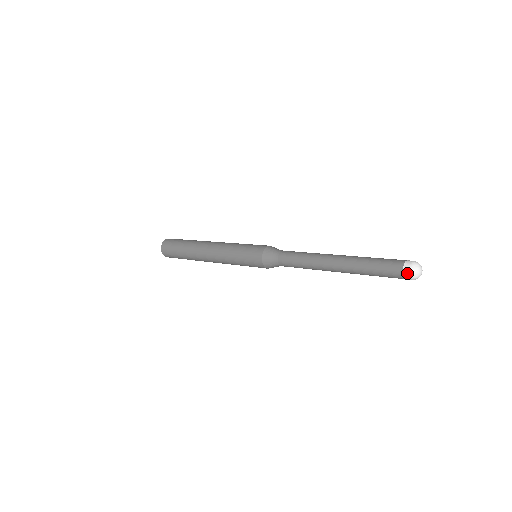
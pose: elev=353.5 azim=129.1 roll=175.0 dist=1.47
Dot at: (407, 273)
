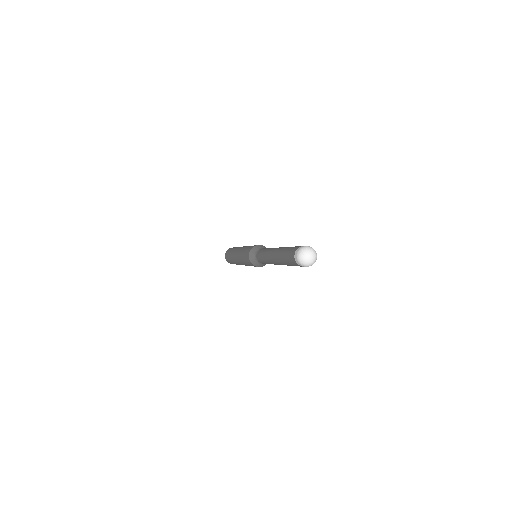
Dot at: (296, 252)
